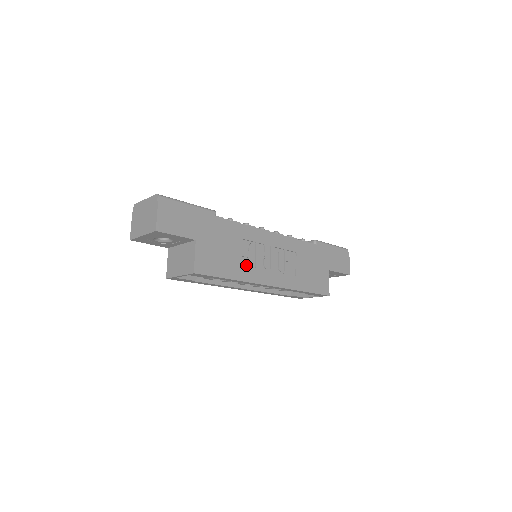
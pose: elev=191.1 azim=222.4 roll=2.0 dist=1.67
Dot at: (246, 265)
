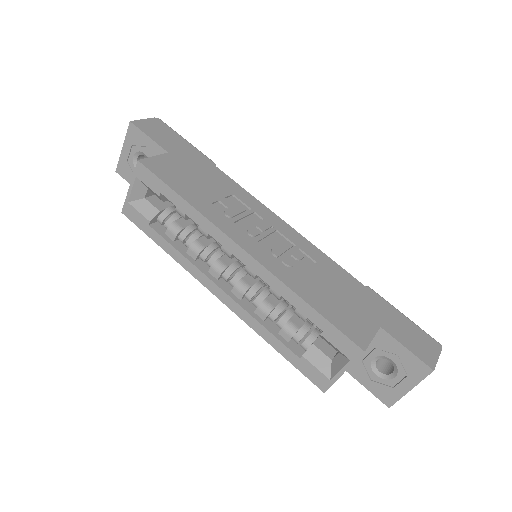
Dot at: (219, 211)
